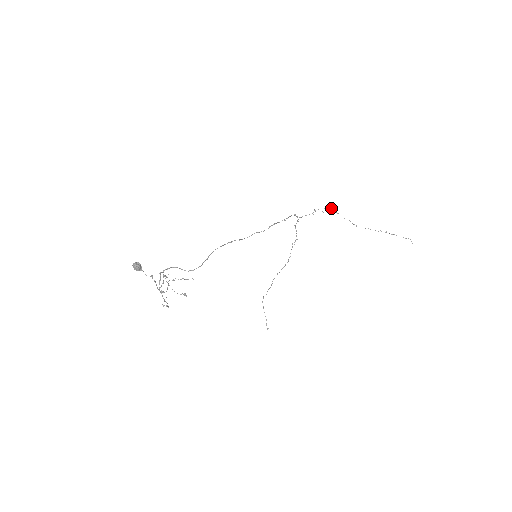
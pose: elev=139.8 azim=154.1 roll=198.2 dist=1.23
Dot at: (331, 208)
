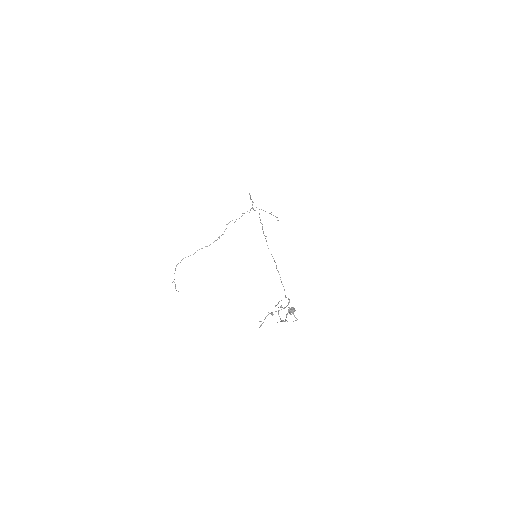
Dot at: occluded
